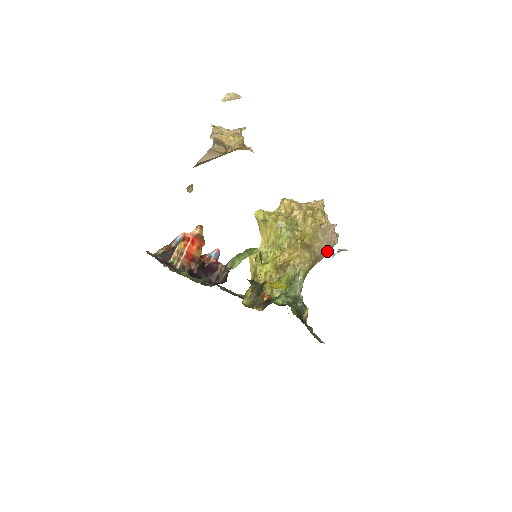
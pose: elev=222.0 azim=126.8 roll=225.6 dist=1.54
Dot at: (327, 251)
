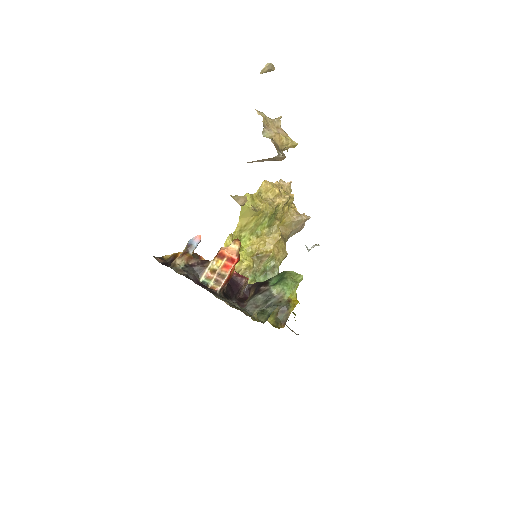
Dot at: (290, 236)
